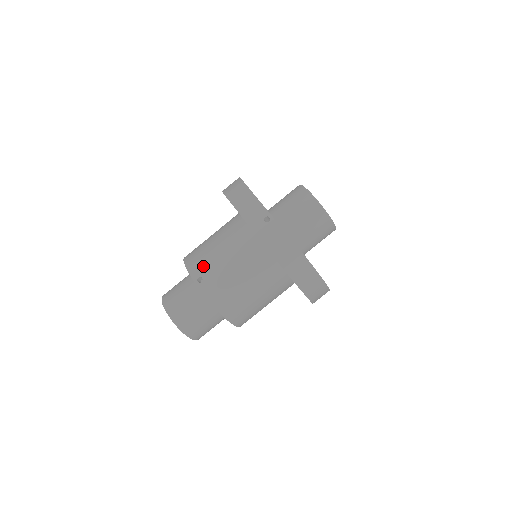
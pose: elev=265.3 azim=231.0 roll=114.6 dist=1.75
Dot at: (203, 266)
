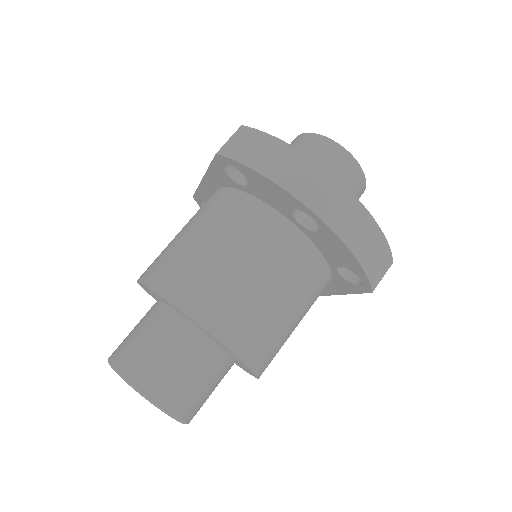
Dot at: occluded
